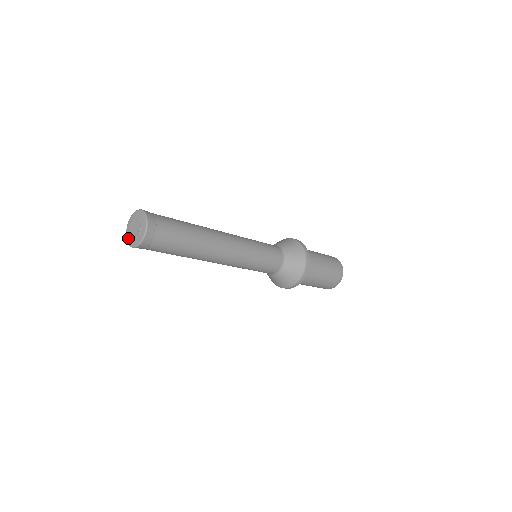
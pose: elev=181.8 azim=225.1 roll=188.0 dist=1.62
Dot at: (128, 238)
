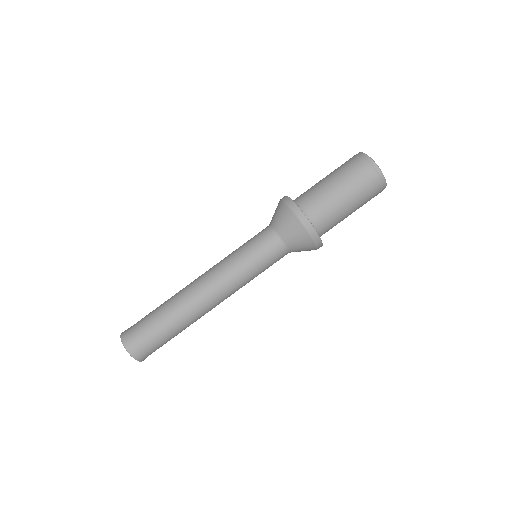
Dot at: occluded
